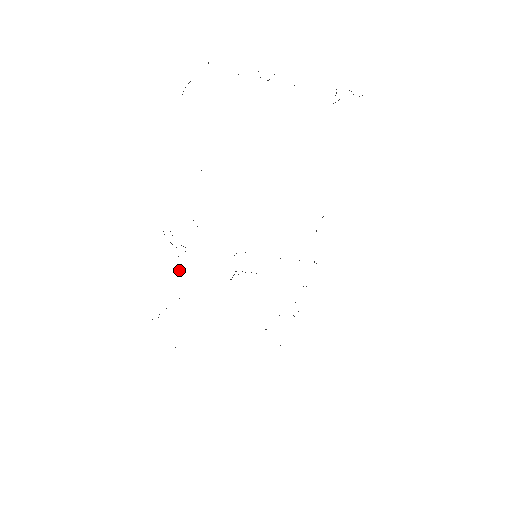
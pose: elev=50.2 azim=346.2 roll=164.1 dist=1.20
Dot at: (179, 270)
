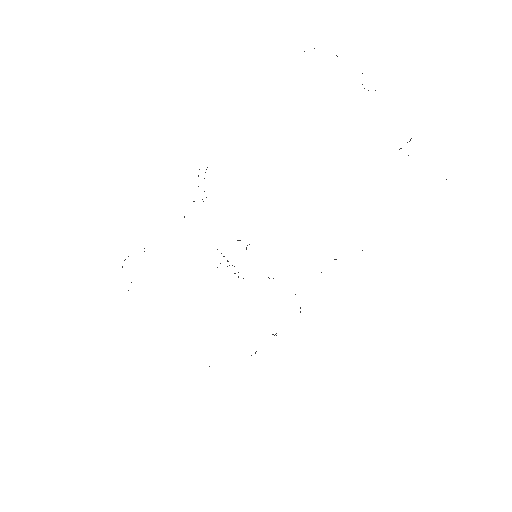
Dot at: occluded
